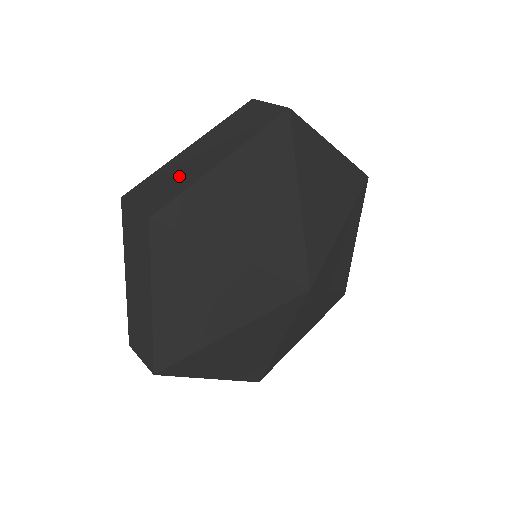
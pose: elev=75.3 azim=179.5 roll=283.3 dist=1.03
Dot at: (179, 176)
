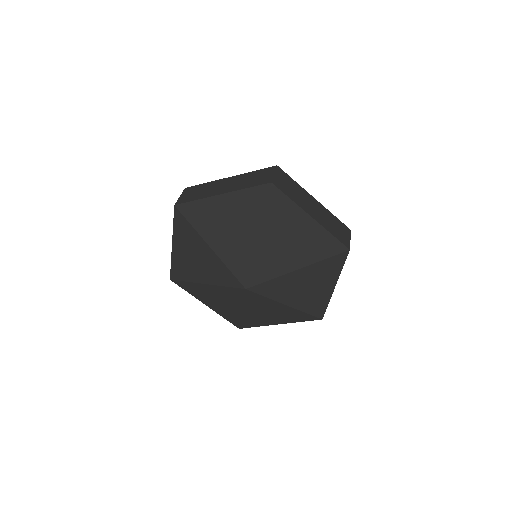
Dot at: (204, 192)
